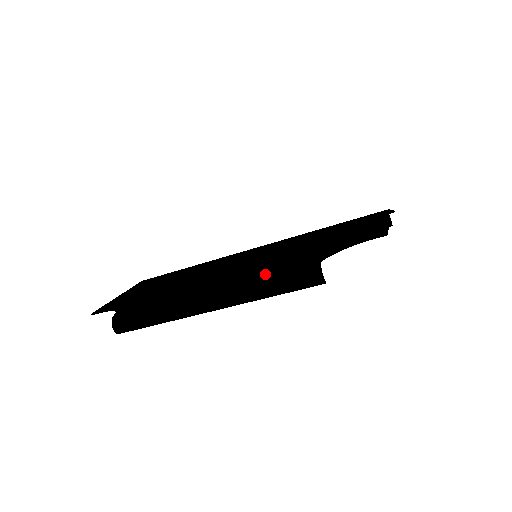
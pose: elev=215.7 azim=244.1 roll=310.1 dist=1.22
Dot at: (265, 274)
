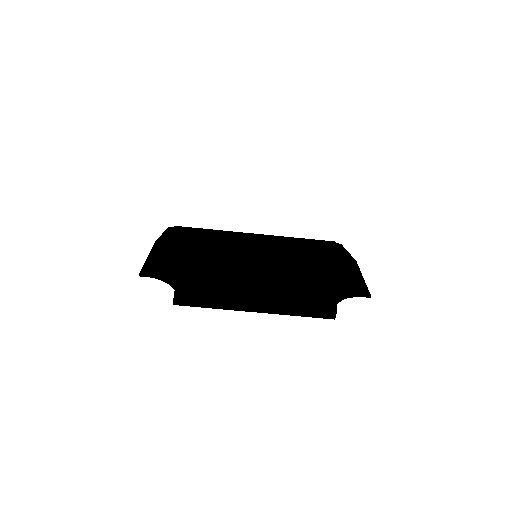
Dot at: (299, 301)
